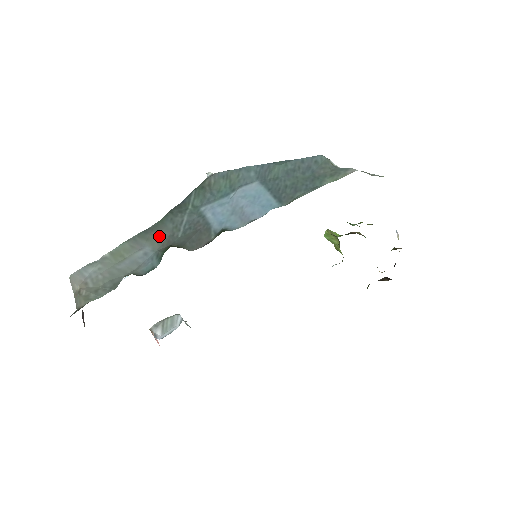
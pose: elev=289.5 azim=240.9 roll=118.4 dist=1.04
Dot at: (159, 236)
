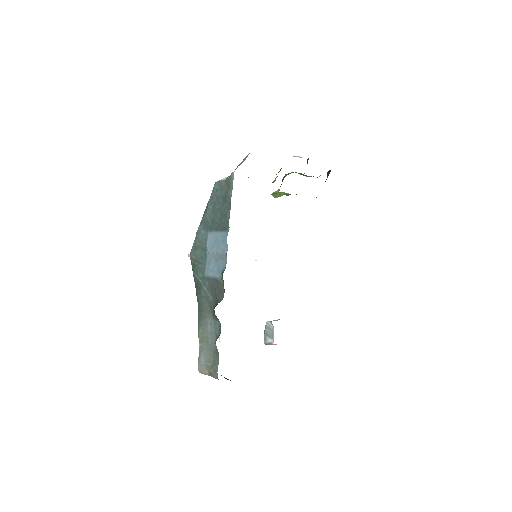
Dot at: (206, 310)
